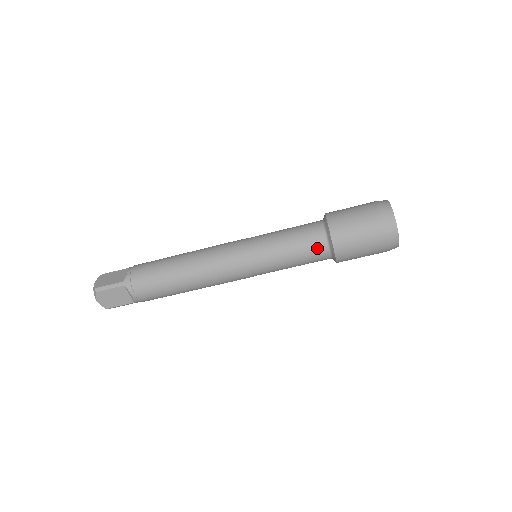
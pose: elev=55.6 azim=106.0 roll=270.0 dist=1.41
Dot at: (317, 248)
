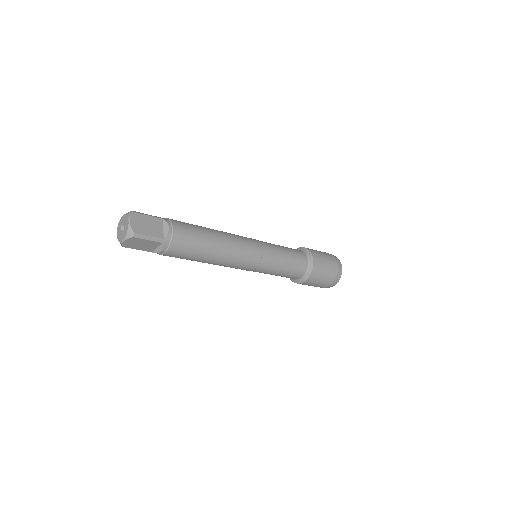
Dot at: (297, 275)
